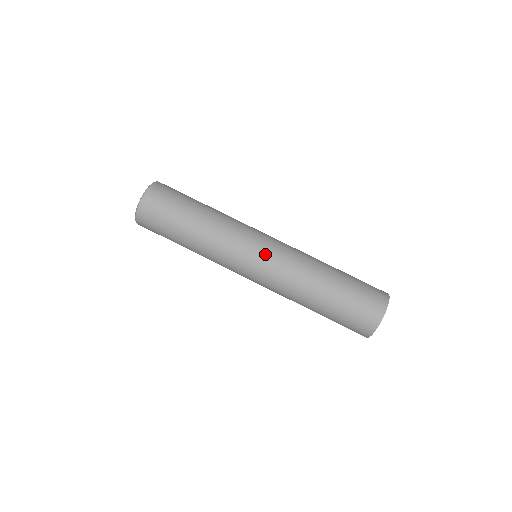
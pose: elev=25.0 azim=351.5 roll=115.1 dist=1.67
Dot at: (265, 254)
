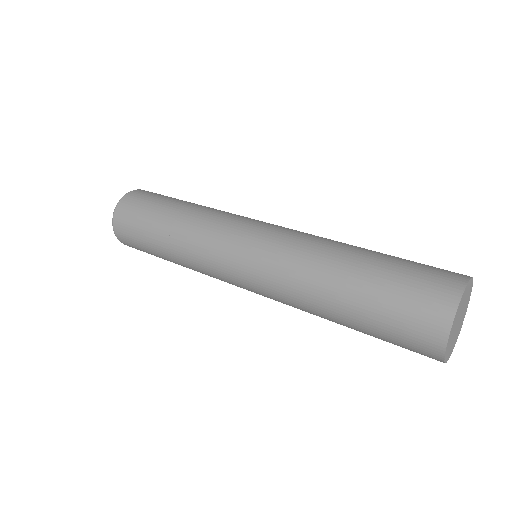
Dot at: (262, 229)
